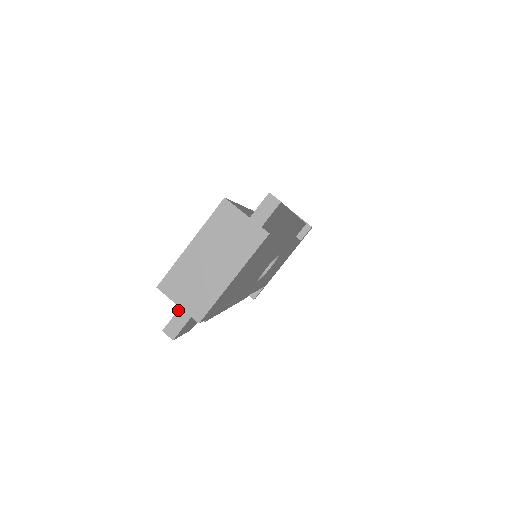
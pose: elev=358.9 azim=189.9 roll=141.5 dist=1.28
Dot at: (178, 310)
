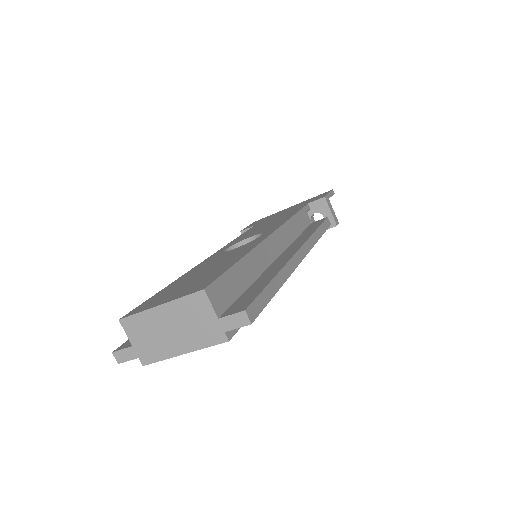
Dot at: (130, 347)
